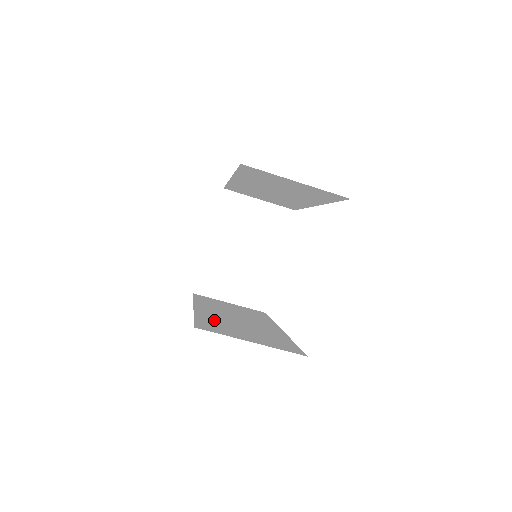
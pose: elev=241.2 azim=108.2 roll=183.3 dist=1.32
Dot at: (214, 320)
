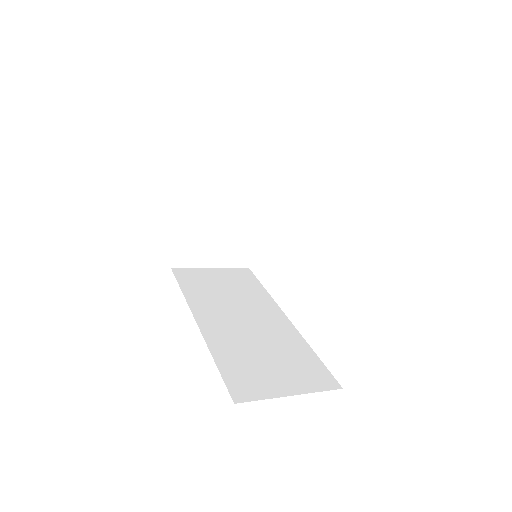
Dot at: (233, 354)
